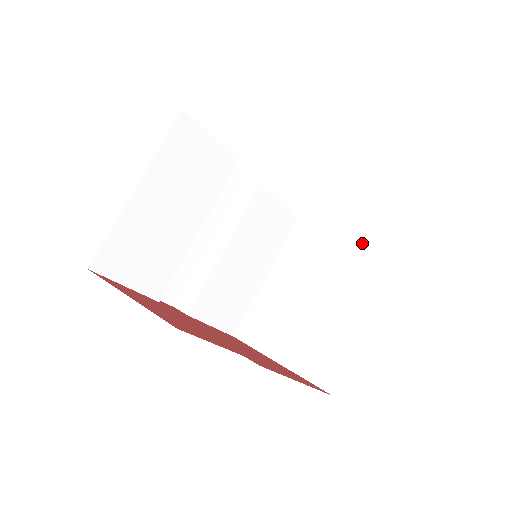
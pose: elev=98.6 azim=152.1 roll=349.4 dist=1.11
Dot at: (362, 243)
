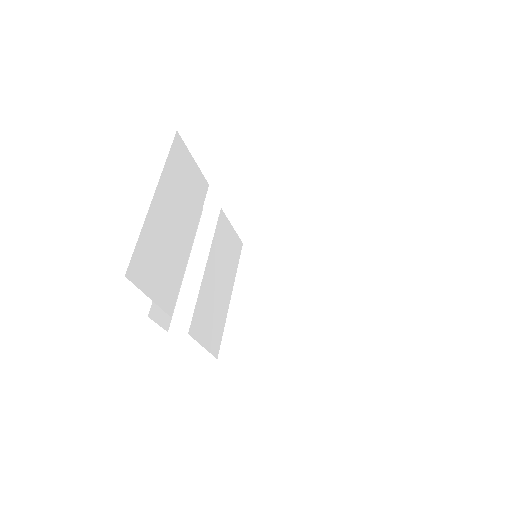
Dot at: (314, 247)
